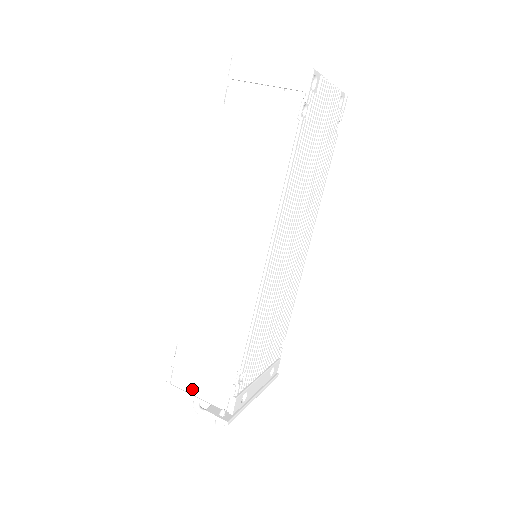
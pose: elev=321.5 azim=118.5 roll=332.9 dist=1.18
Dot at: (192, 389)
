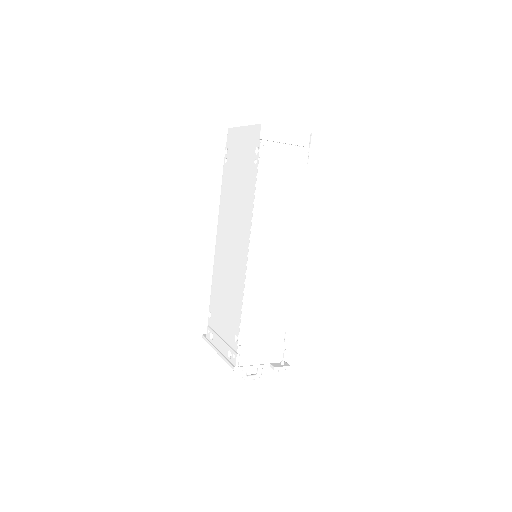
Dot at: (256, 361)
